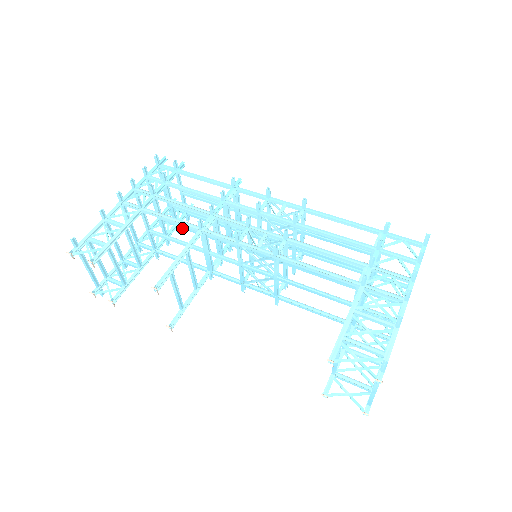
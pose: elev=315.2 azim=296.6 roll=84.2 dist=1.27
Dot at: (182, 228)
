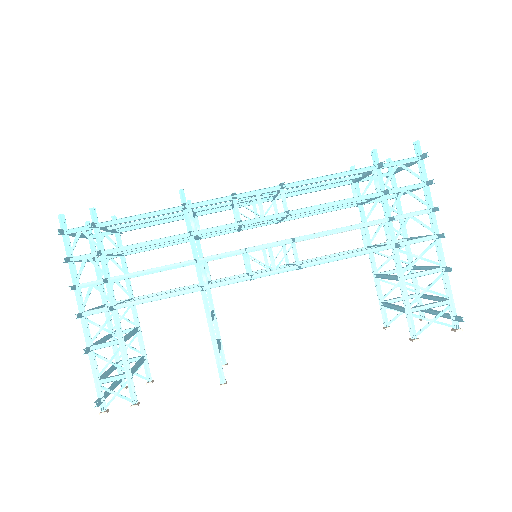
Dot at: occluded
